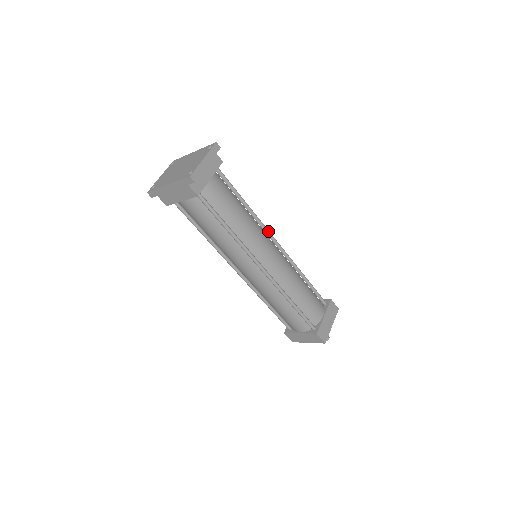
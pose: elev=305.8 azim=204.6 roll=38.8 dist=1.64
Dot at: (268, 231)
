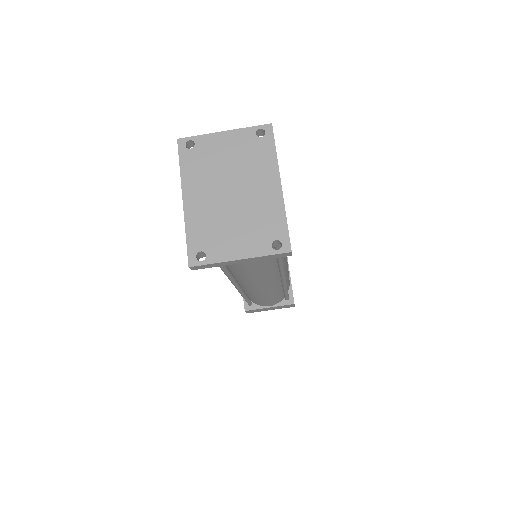
Dot at: (283, 273)
